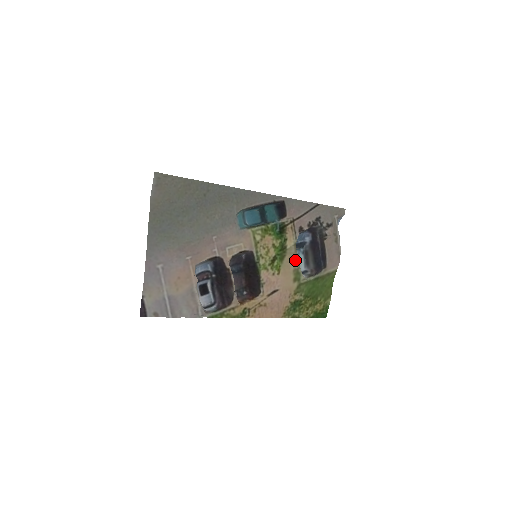
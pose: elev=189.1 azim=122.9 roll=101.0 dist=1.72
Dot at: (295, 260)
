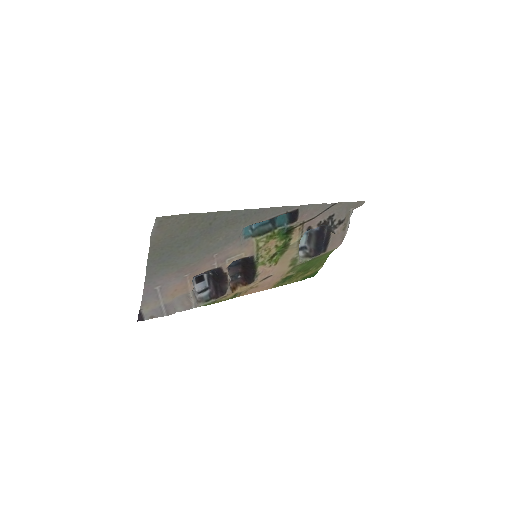
Dot at: (295, 252)
